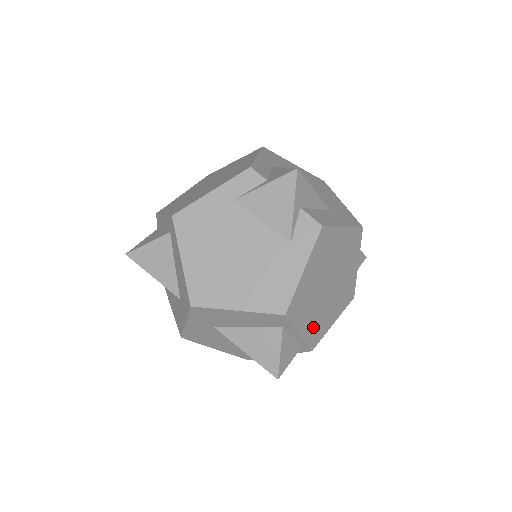
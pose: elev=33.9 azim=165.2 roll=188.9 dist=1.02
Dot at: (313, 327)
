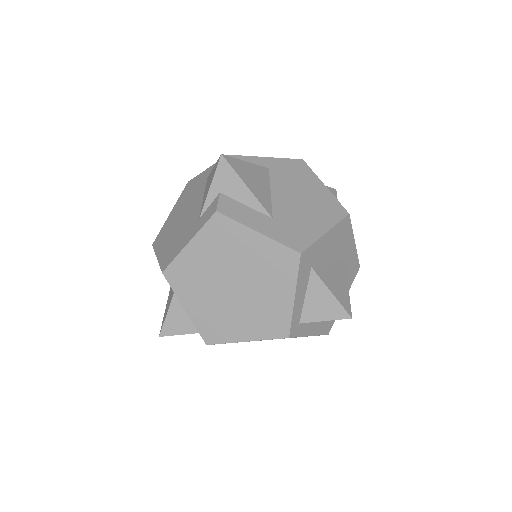
Dot at: (207, 318)
